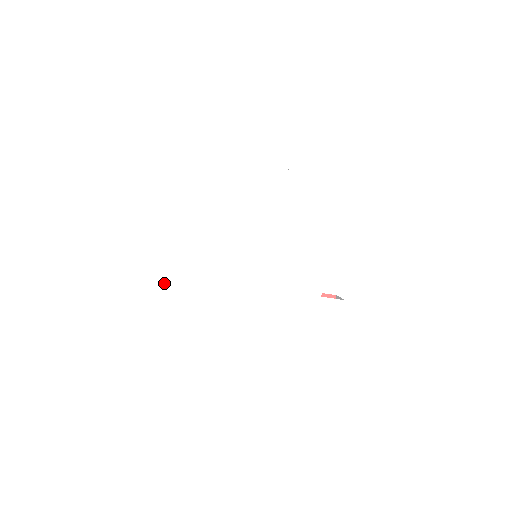
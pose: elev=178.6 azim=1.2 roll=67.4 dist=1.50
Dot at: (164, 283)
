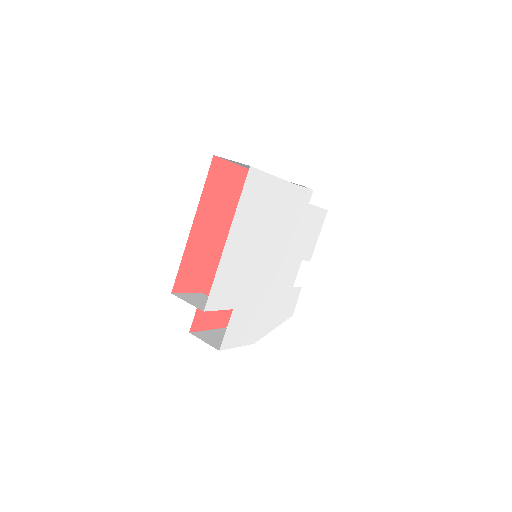
Dot at: (213, 298)
